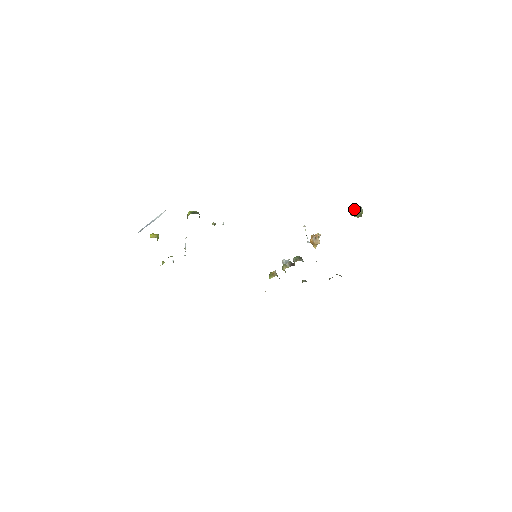
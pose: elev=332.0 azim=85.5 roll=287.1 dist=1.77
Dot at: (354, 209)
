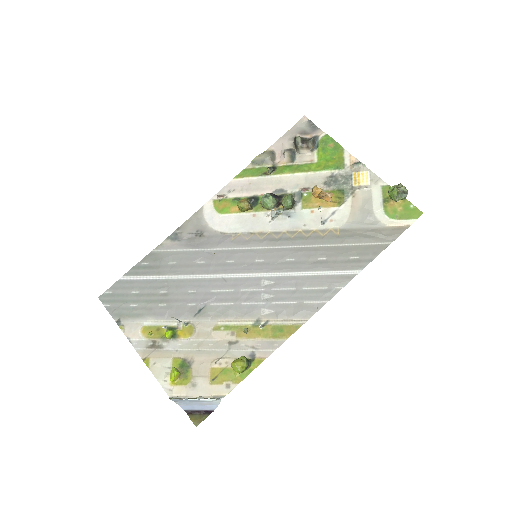
Dot at: occluded
